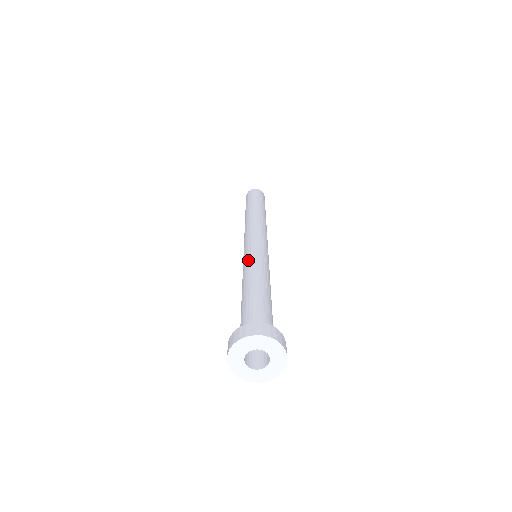
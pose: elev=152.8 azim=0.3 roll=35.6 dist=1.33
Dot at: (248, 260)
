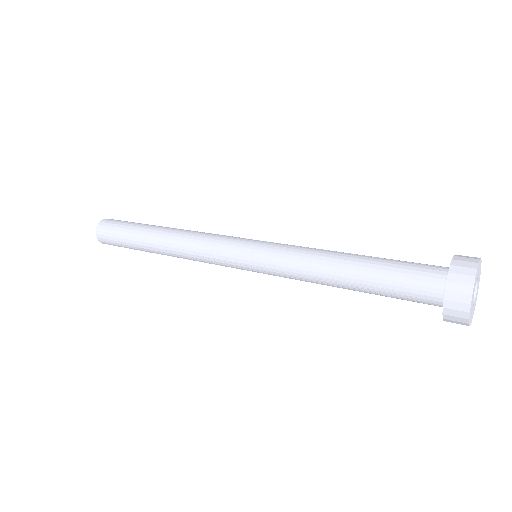
Dot at: (289, 245)
